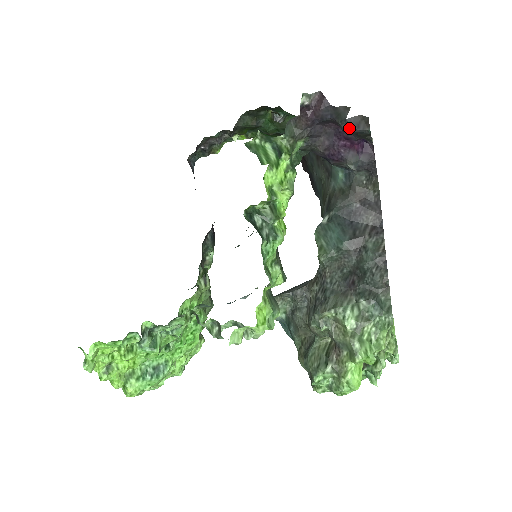
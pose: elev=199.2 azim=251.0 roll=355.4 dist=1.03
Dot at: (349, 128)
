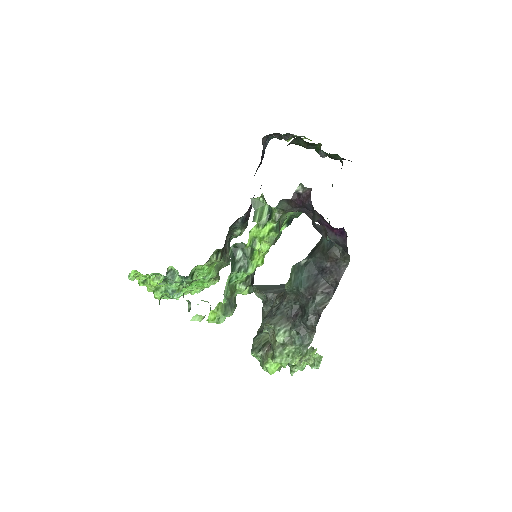
Dot at: (316, 229)
